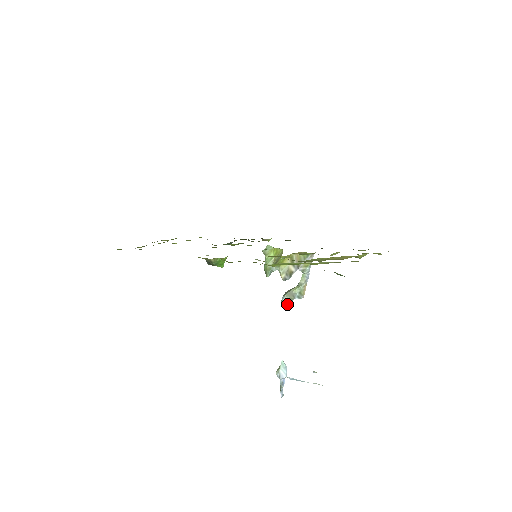
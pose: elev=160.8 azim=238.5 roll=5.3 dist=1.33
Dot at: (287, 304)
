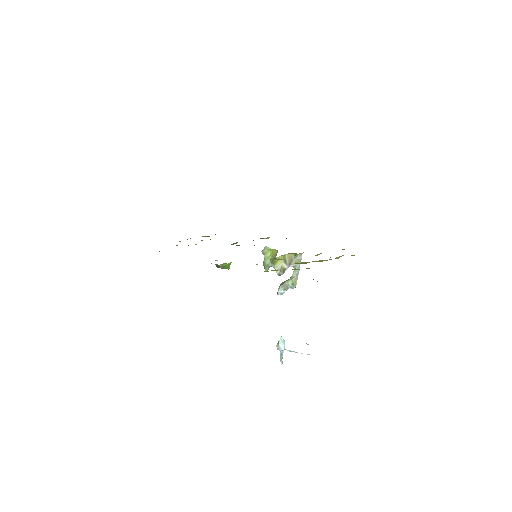
Dot at: (282, 293)
